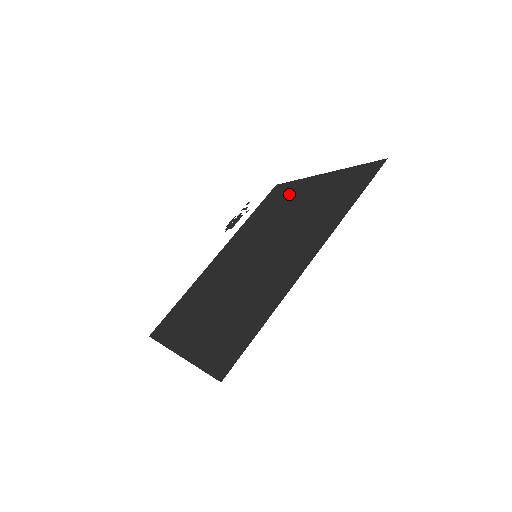
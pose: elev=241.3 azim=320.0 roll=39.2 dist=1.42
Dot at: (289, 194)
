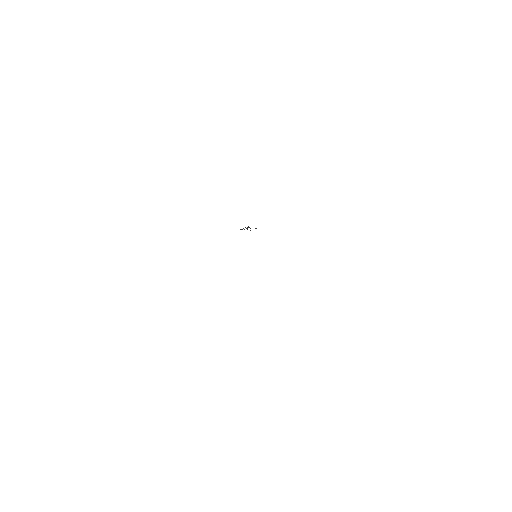
Dot at: occluded
